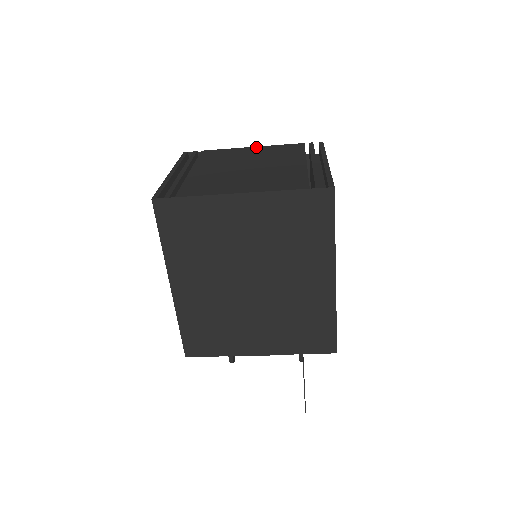
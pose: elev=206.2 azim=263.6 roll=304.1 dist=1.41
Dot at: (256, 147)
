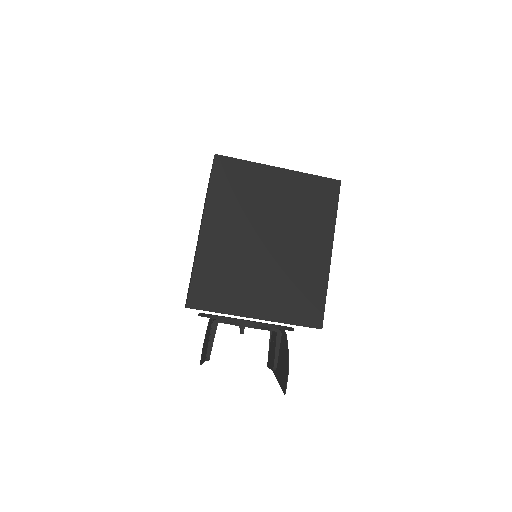
Dot at: occluded
